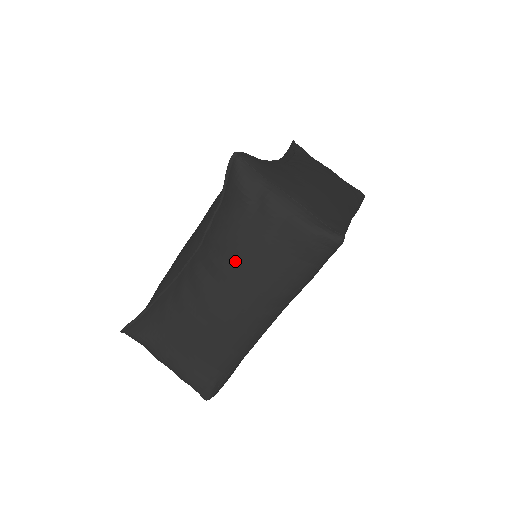
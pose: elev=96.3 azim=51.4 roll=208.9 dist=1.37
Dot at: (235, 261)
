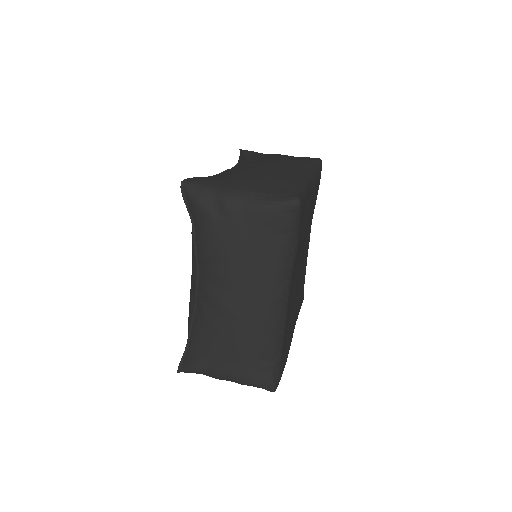
Dot at: (228, 265)
